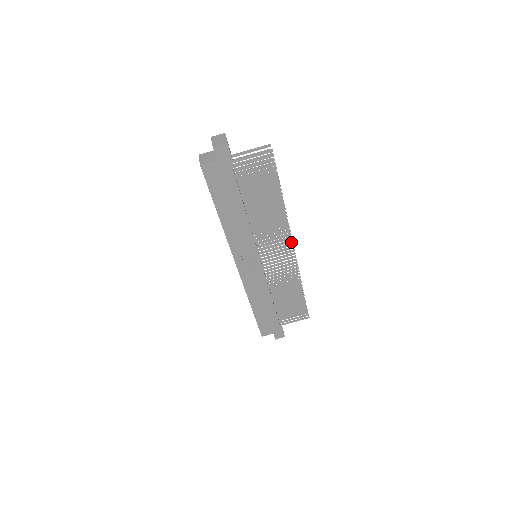
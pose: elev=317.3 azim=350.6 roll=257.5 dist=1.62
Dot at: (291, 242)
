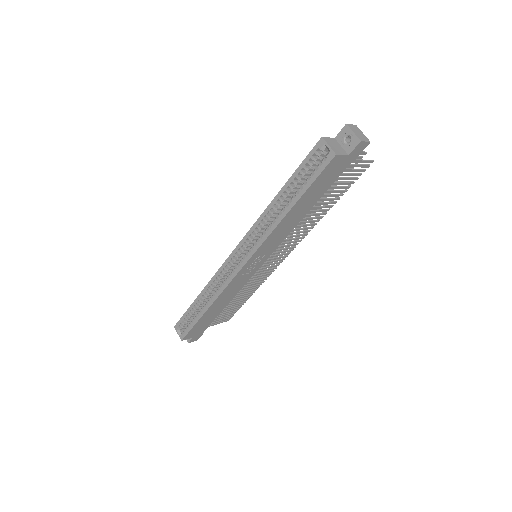
Dot at: occluded
